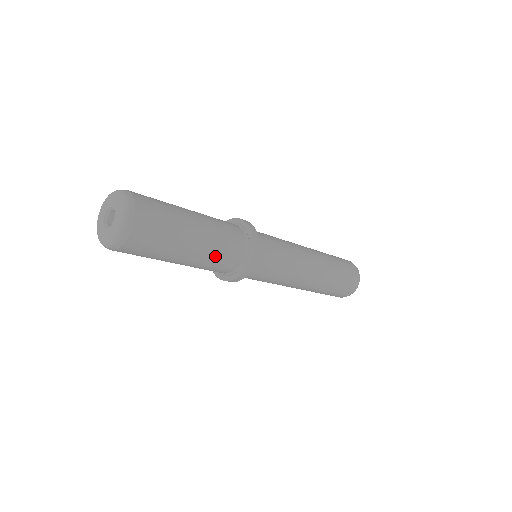
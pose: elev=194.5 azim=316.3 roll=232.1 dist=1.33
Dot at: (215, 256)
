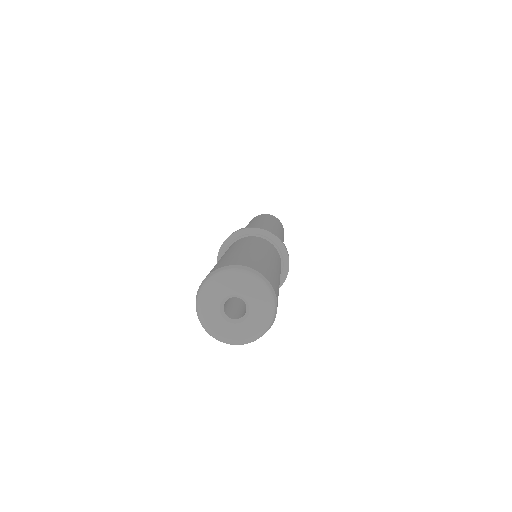
Dot at: (279, 266)
